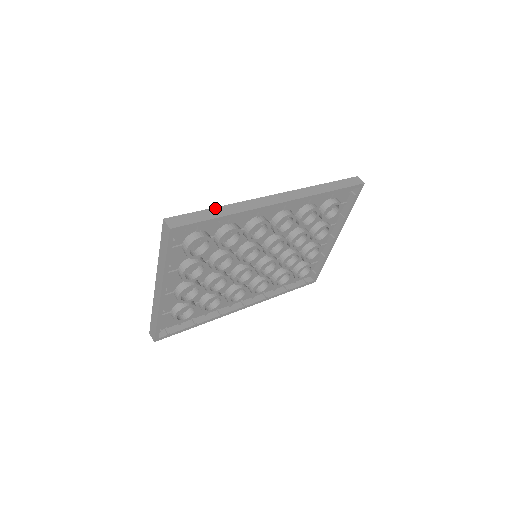
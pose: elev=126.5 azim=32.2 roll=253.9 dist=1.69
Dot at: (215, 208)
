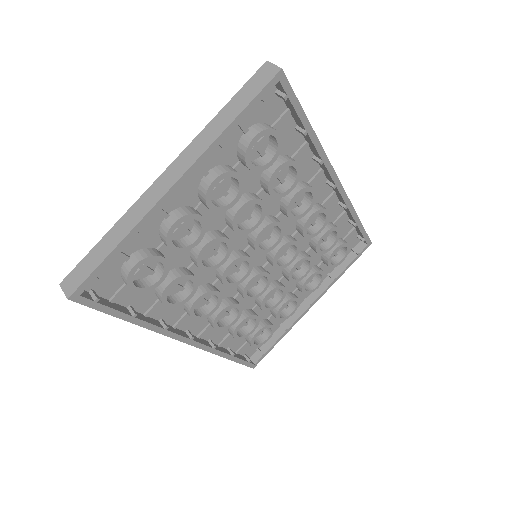
Dot at: occluded
